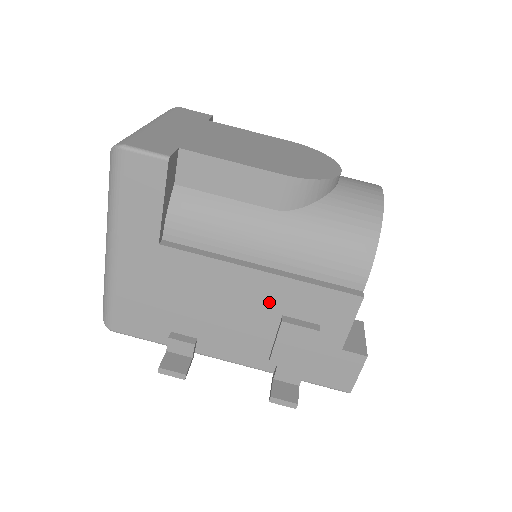
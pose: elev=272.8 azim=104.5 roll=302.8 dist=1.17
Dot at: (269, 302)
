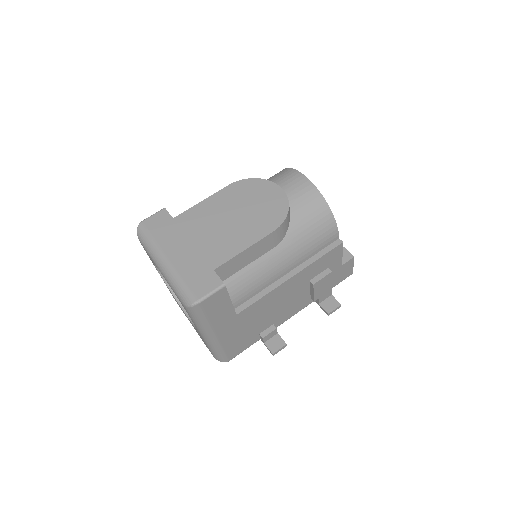
Dot at: (301, 283)
